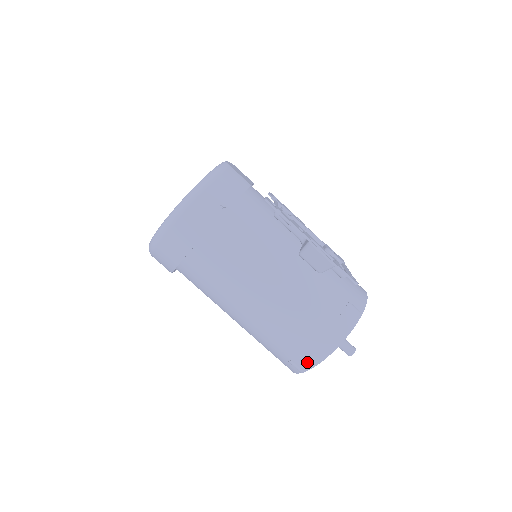
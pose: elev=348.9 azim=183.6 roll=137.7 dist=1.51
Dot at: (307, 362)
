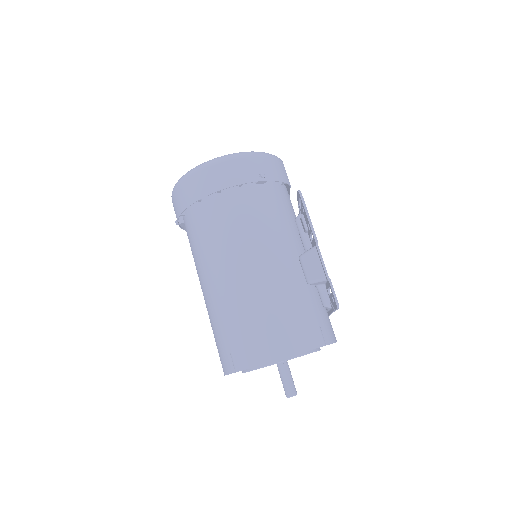
Dot at: (249, 358)
